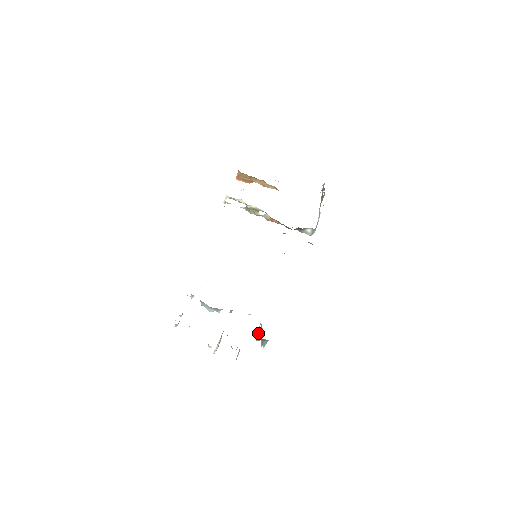
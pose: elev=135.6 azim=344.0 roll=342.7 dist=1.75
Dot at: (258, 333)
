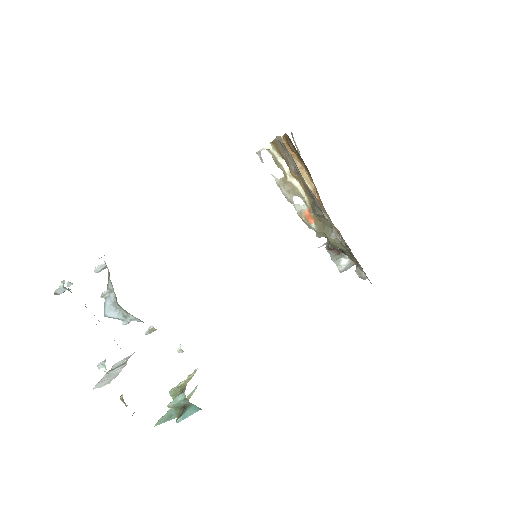
Dot at: (174, 393)
